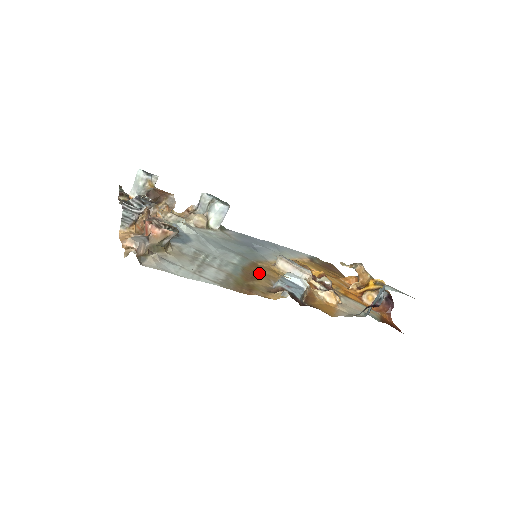
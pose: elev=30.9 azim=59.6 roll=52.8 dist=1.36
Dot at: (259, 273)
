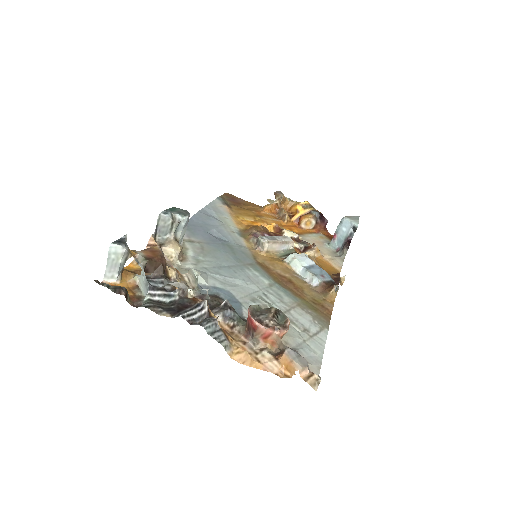
Dot at: (283, 276)
